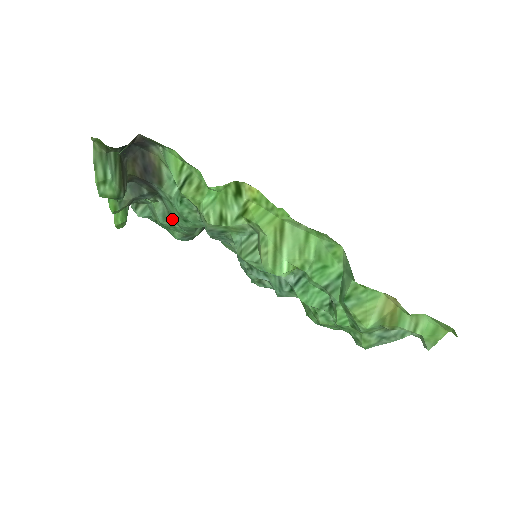
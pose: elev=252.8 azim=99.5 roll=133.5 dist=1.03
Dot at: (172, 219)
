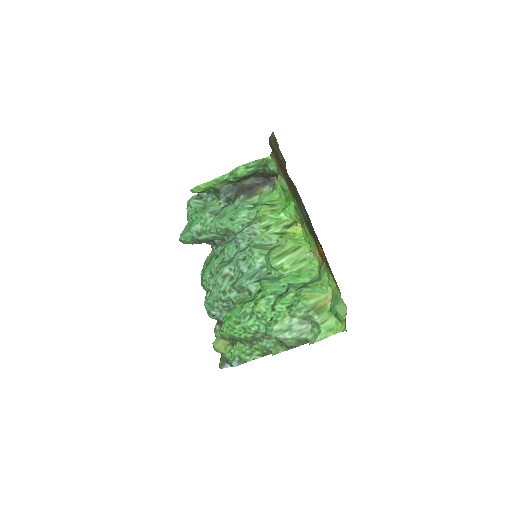
Dot at: (214, 217)
